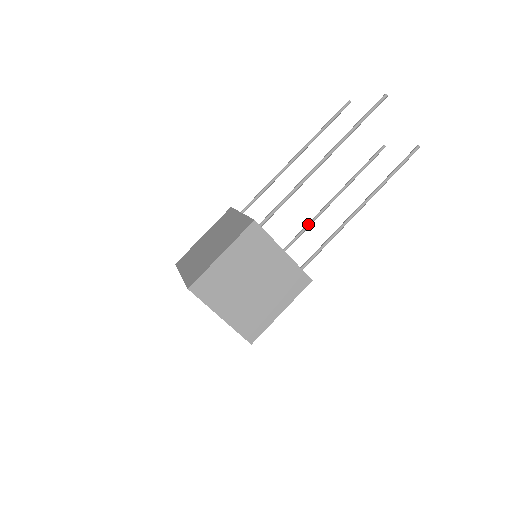
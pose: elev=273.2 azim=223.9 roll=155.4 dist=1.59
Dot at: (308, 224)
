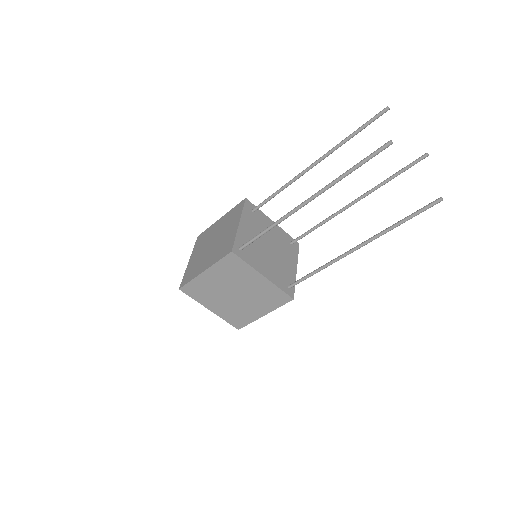
Dot at: occluded
